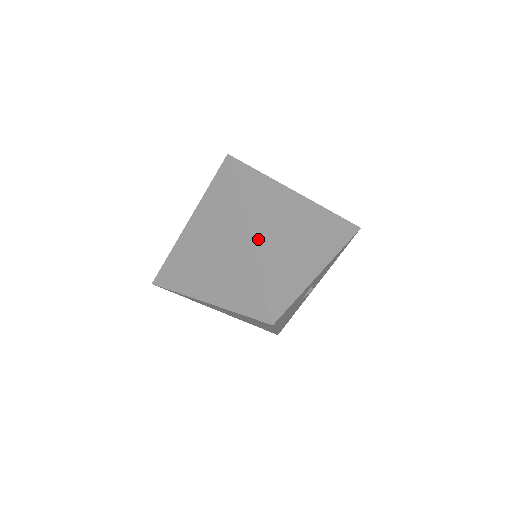
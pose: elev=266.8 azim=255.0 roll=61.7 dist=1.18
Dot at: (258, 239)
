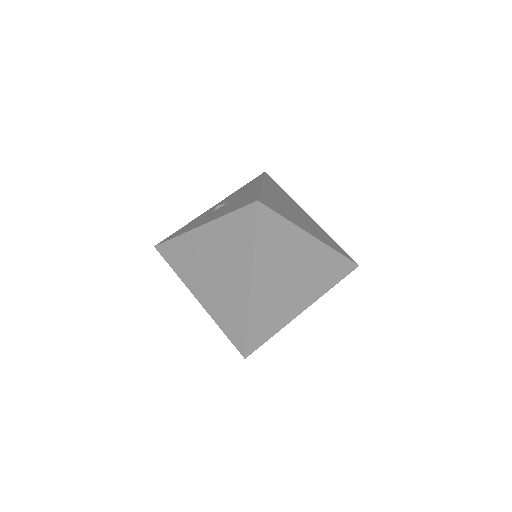
Dot at: (258, 287)
